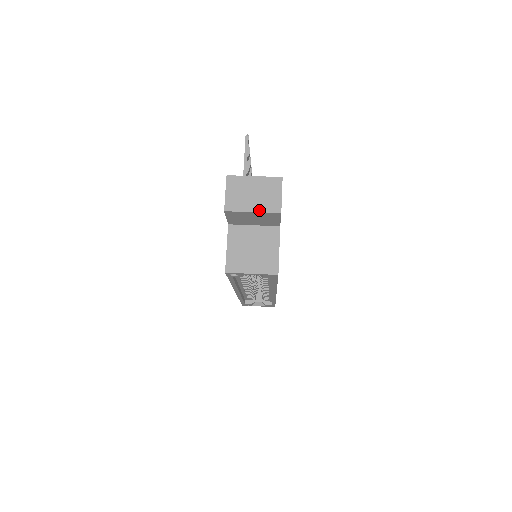
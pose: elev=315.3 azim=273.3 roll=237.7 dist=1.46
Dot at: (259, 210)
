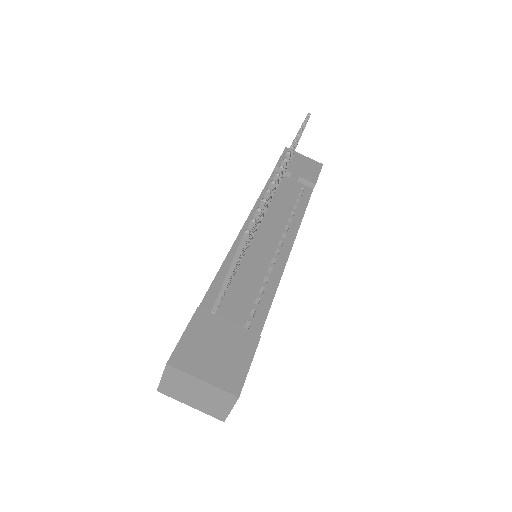
Dot at: (199, 409)
